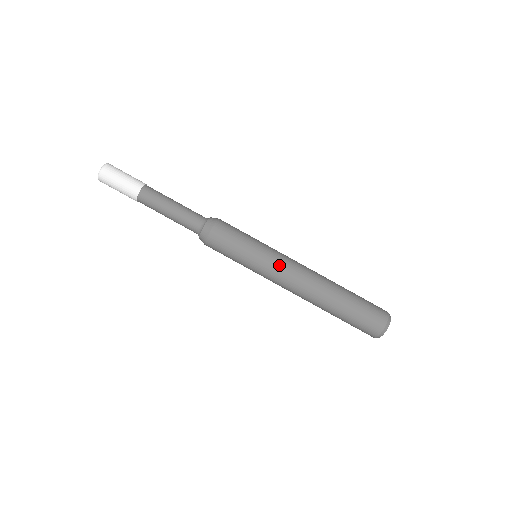
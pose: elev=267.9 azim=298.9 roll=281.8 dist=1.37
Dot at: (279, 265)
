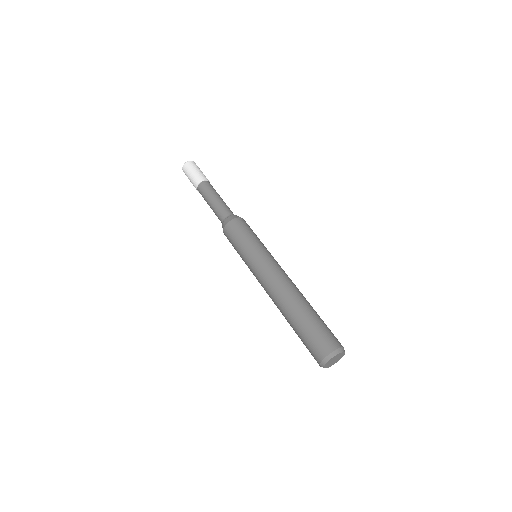
Dot at: (260, 268)
